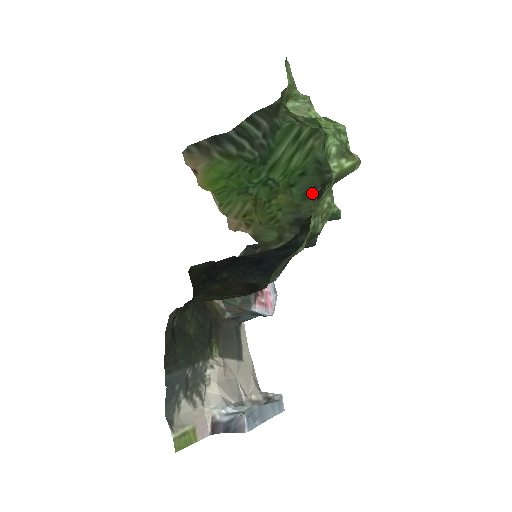
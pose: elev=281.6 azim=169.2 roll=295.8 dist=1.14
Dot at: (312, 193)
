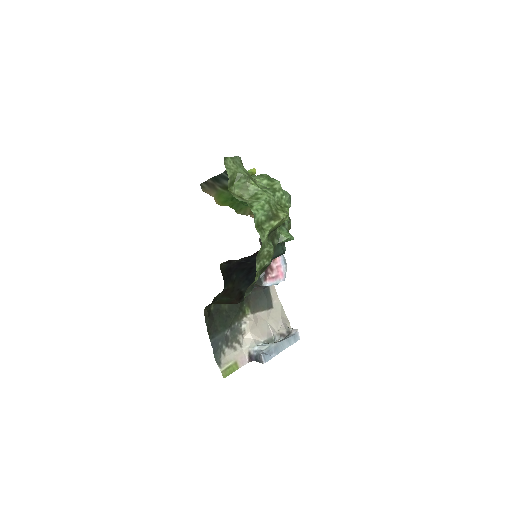
Dot at: occluded
